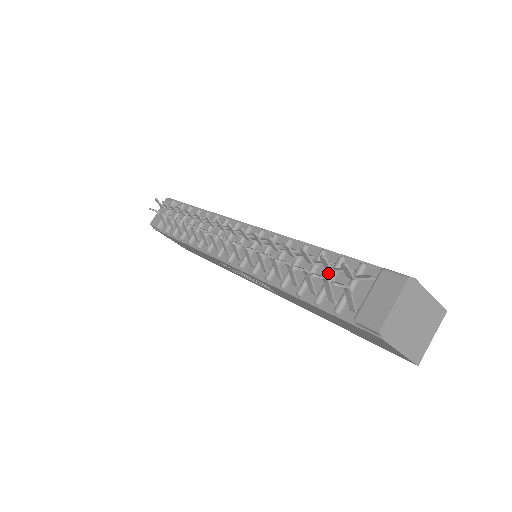
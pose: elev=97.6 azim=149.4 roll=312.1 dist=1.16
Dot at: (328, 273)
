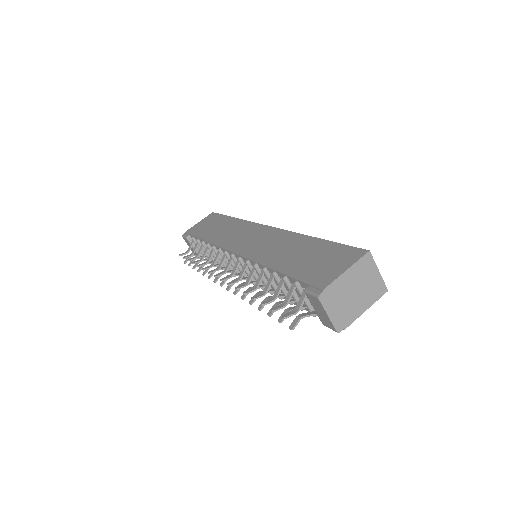
Dot at: occluded
